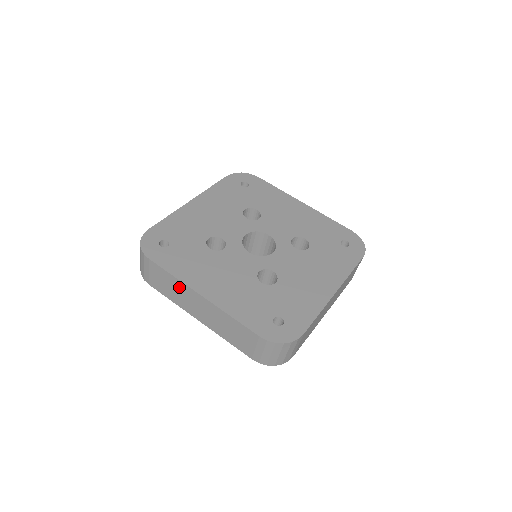
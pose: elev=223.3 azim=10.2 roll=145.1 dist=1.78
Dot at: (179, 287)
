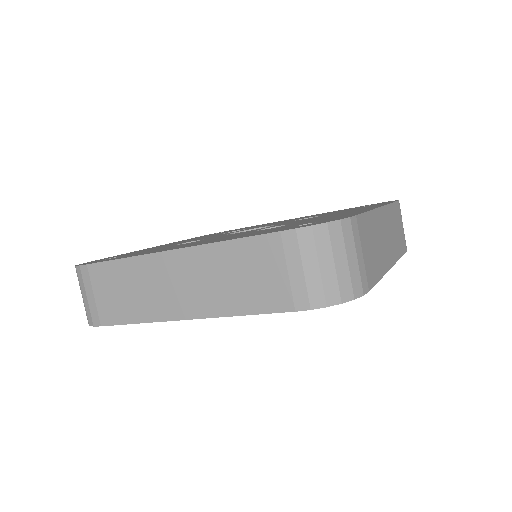
Dot at: (138, 273)
